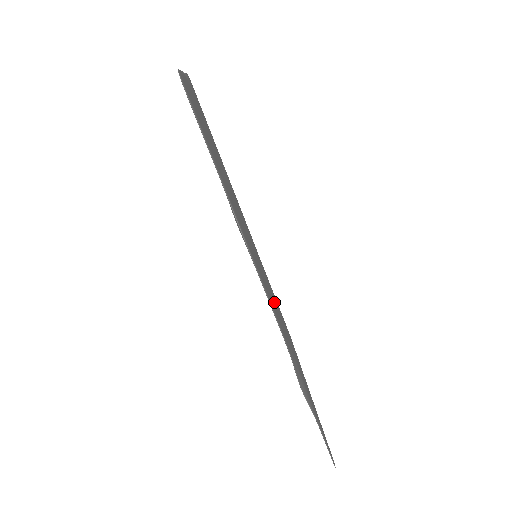
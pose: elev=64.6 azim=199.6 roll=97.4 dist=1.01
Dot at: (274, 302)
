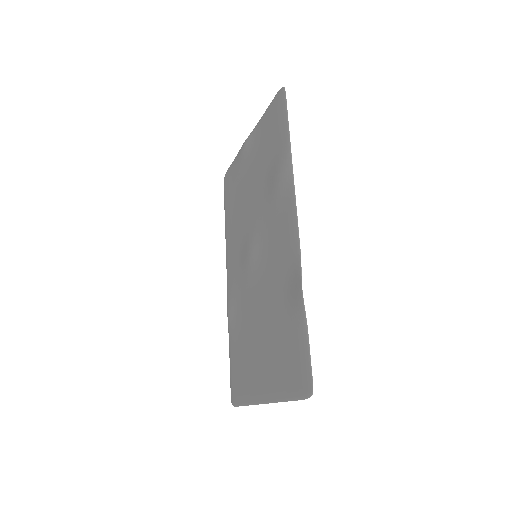
Dot at: (264, 286)
